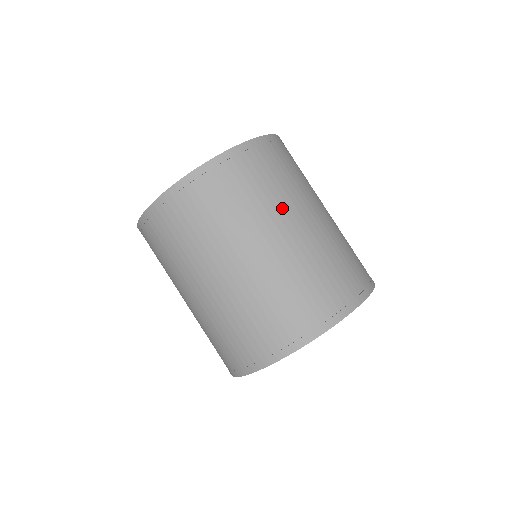
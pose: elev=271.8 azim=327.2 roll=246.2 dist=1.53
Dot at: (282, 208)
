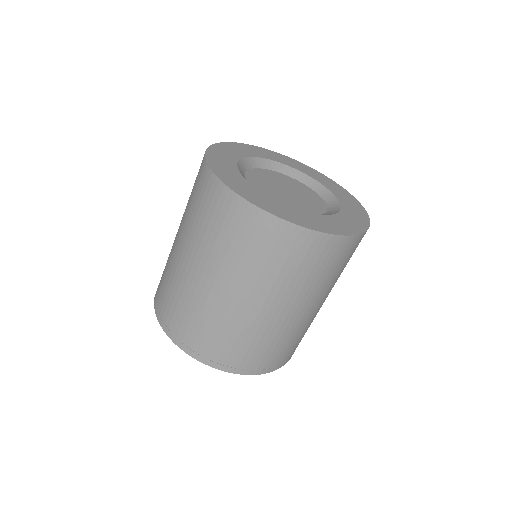
Dot at: occluded
